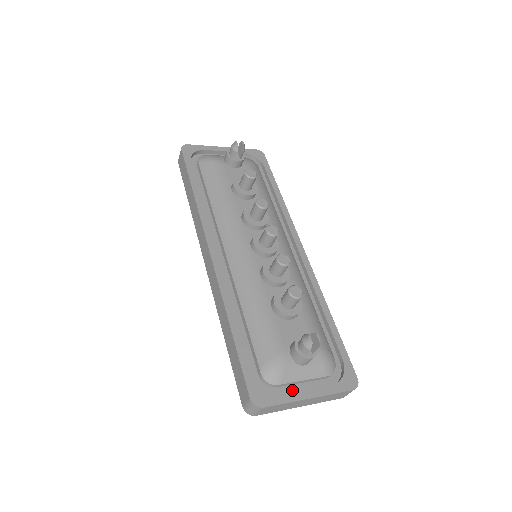
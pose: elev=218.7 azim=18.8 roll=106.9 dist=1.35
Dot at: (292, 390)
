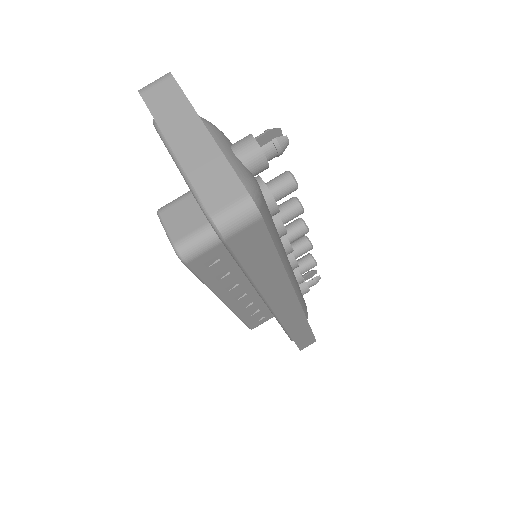
Dot at: occluded
